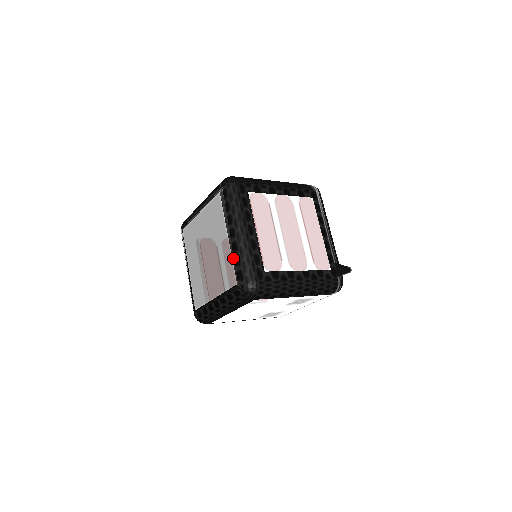
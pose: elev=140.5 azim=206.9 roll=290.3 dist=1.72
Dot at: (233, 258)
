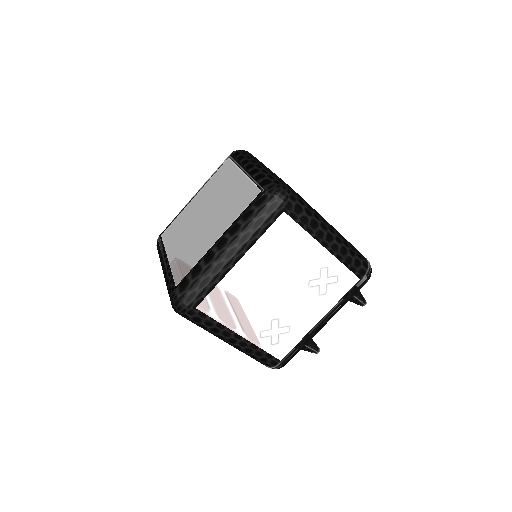
Dot at: (253, 178)
